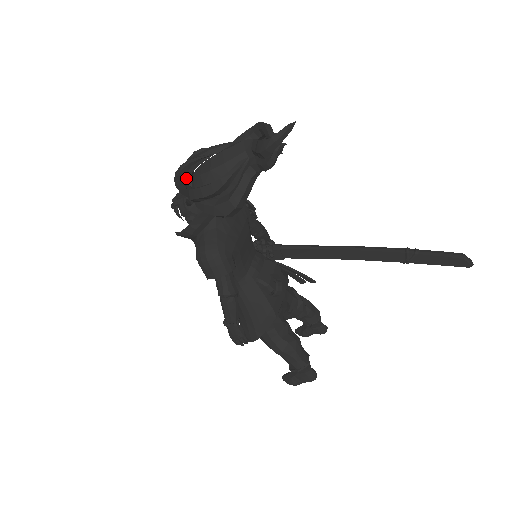
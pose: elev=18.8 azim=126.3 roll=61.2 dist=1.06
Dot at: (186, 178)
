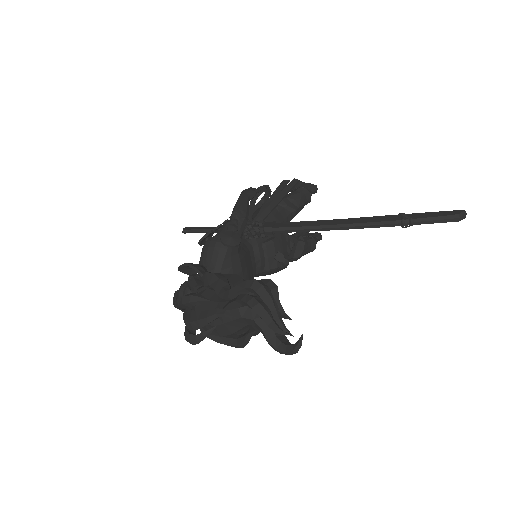
Dot at: occluded
